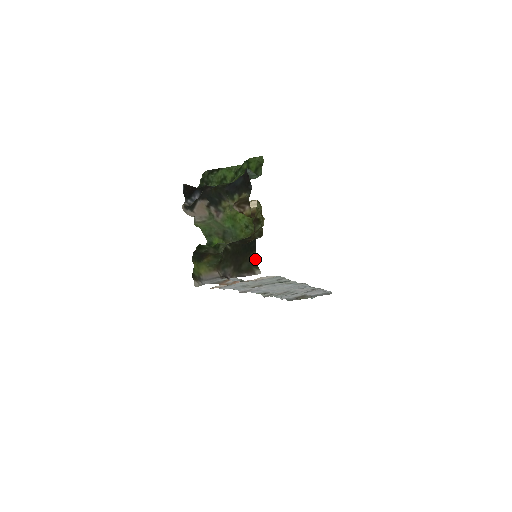
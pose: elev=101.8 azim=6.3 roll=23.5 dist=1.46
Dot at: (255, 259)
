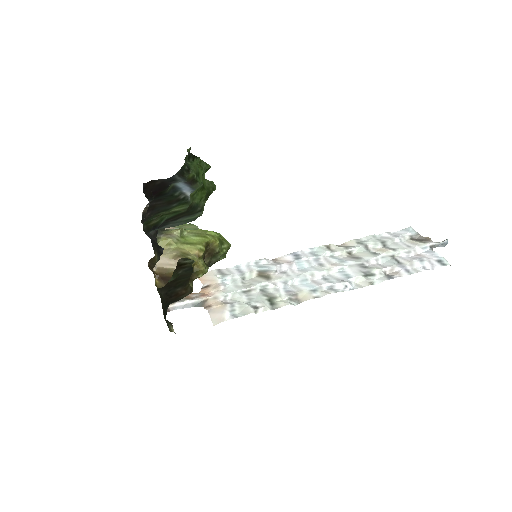
Dot at: (167, 324)
